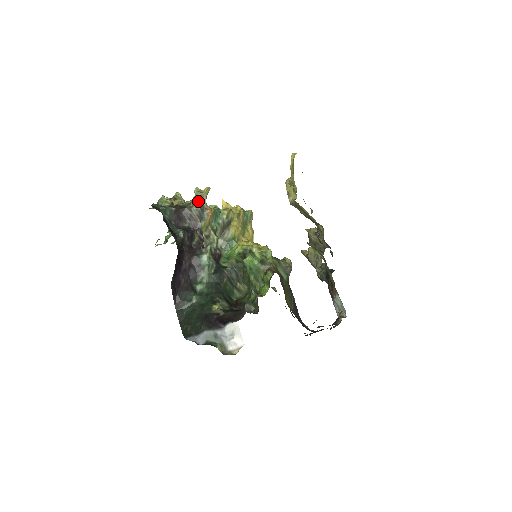
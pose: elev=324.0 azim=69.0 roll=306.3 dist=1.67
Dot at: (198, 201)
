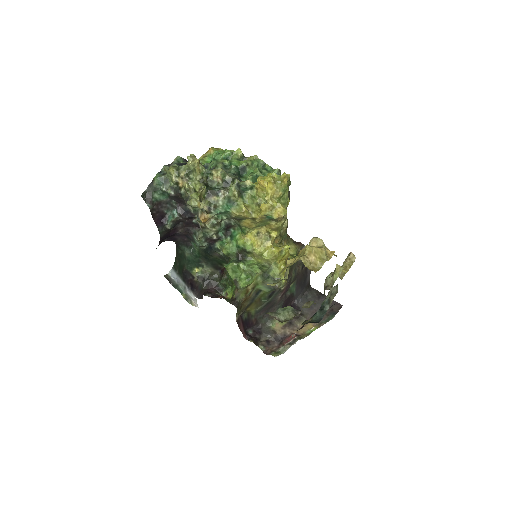
Dot at: (192, 207)
